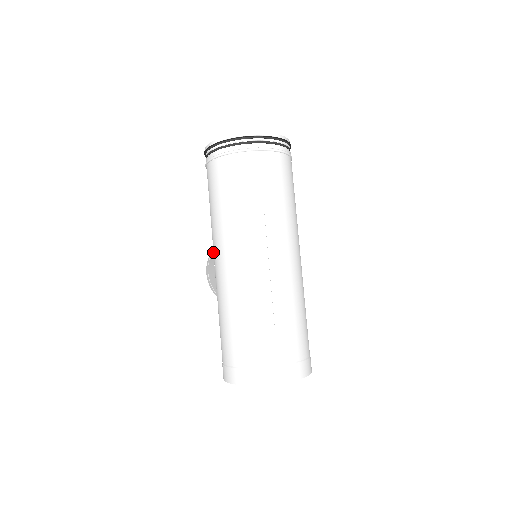
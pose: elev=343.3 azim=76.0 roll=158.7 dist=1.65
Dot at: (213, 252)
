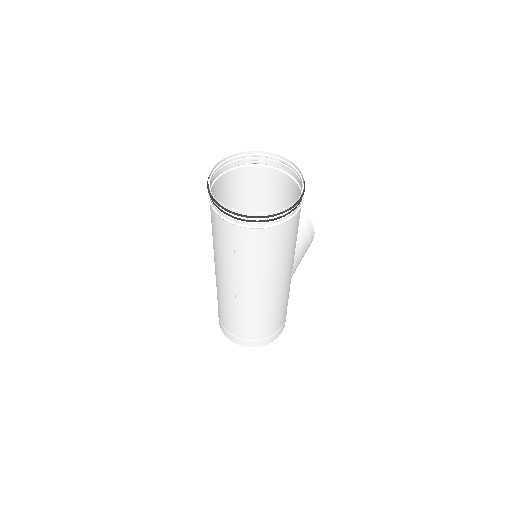
Dot at: occluded
